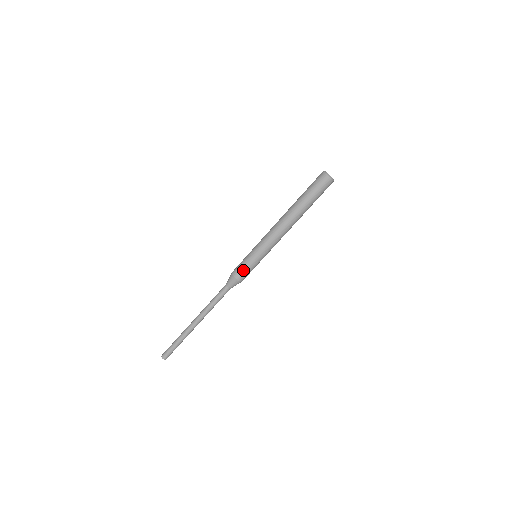
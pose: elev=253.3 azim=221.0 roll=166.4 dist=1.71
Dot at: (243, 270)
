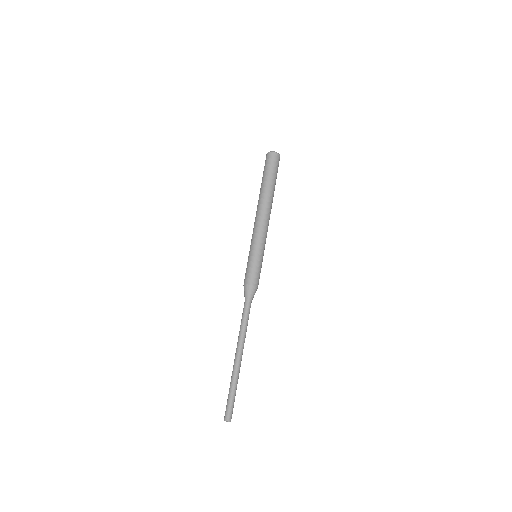
Dot at: (257, 274)
